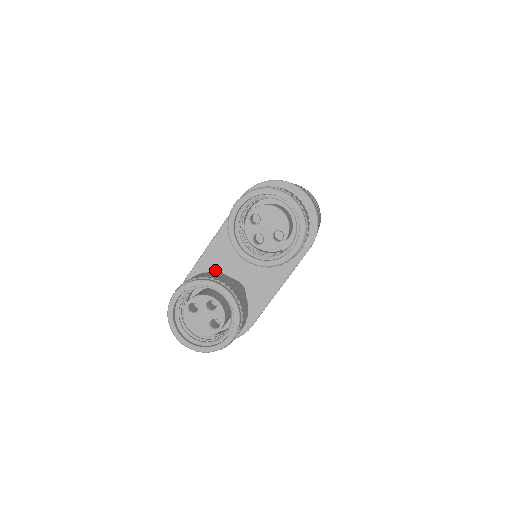
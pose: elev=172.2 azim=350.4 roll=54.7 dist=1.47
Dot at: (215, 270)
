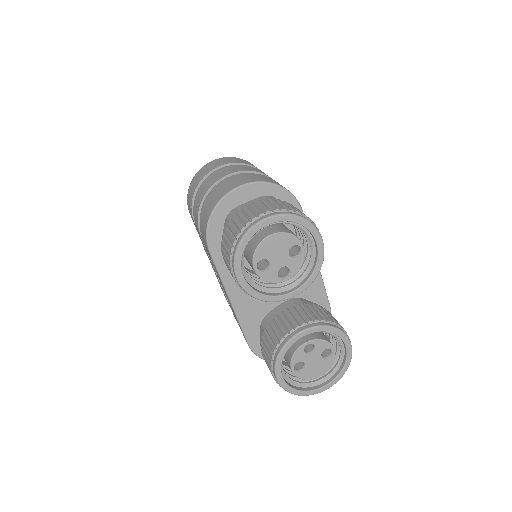
Dot at: (260, 314)
